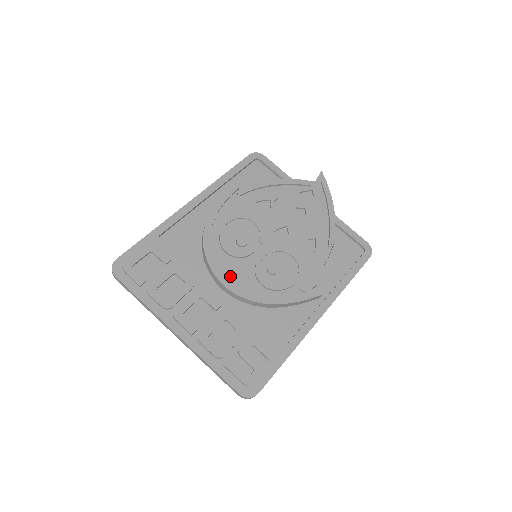
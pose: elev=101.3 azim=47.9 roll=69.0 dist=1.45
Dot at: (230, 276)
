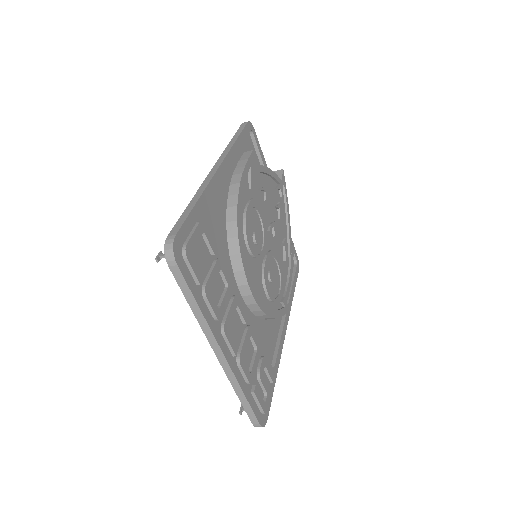
Dot at: (251, 280)
